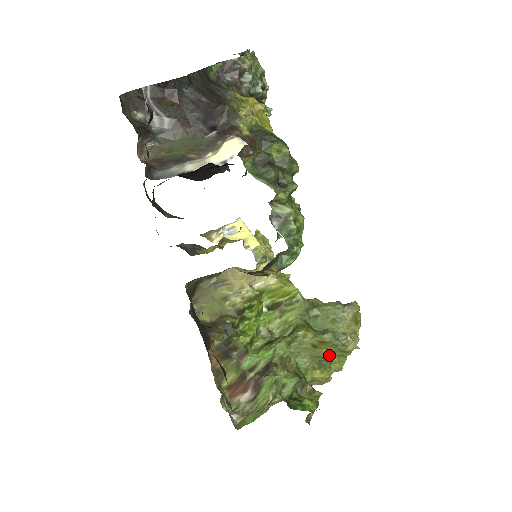
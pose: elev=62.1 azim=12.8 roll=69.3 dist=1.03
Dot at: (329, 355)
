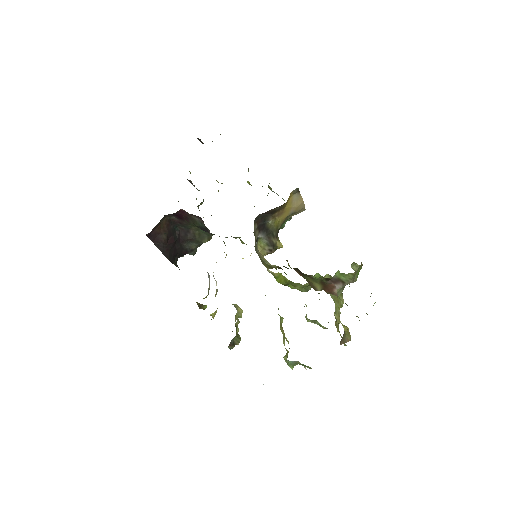
Dot at: (338, 298)
